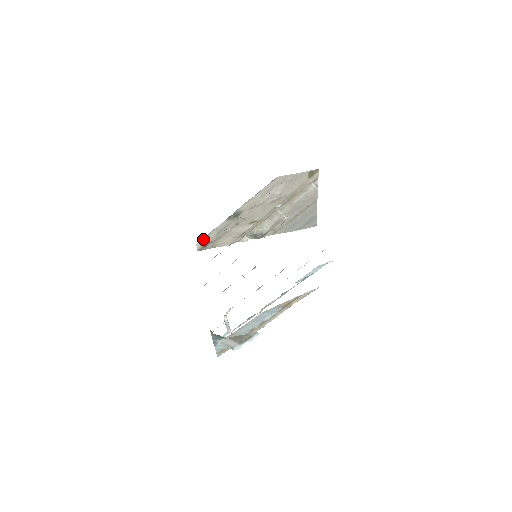
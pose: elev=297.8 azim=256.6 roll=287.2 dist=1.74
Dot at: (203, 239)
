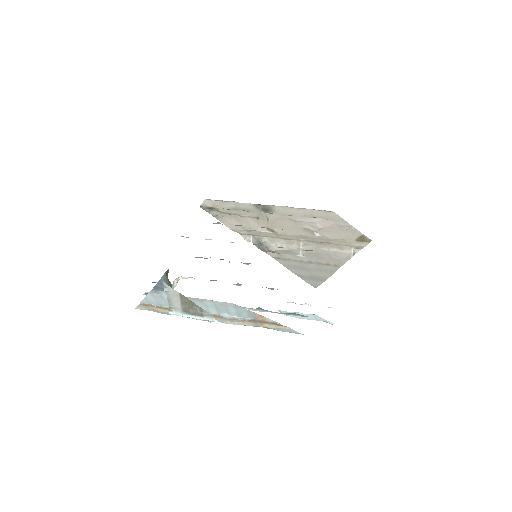
Dot at: (216, 201)
